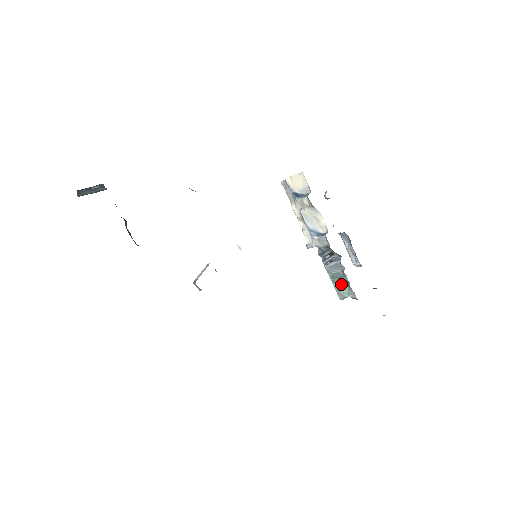
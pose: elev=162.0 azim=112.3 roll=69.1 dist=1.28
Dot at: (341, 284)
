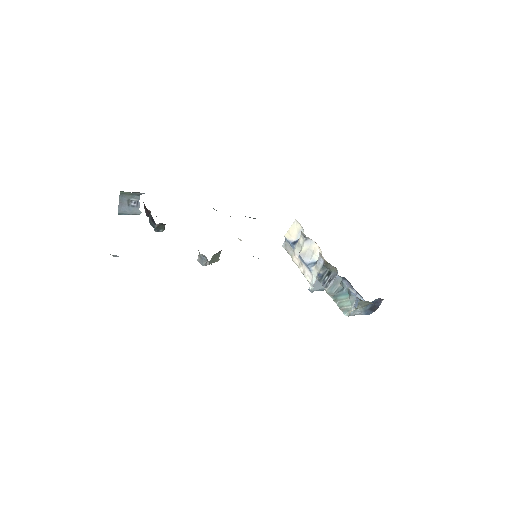
Dot at: (343, 298)
